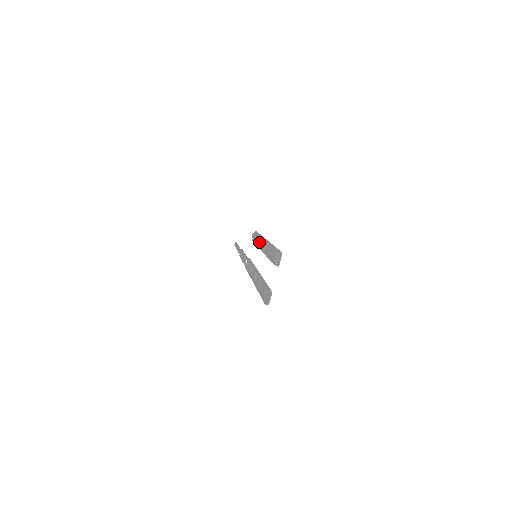
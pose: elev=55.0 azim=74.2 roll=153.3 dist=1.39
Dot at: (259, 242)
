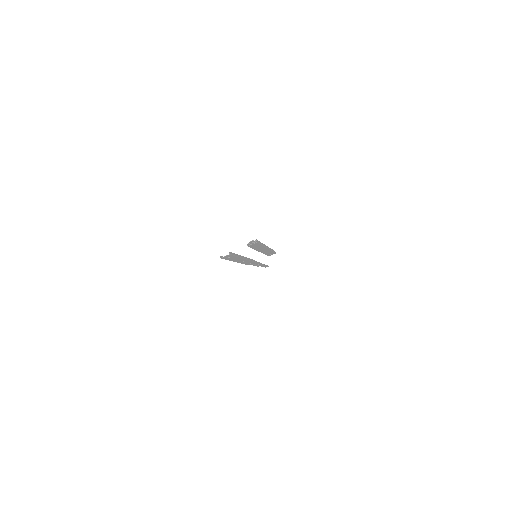
Dot at: occluded
